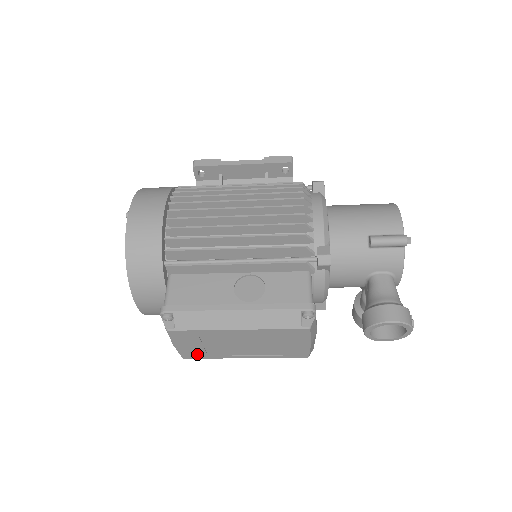
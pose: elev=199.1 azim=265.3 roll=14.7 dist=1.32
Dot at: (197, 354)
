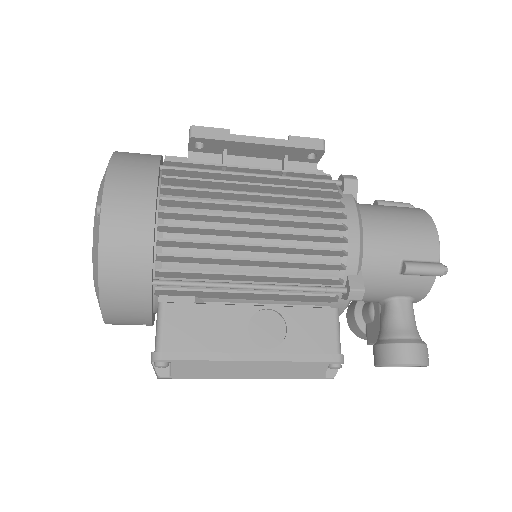
Dot at: occluded
